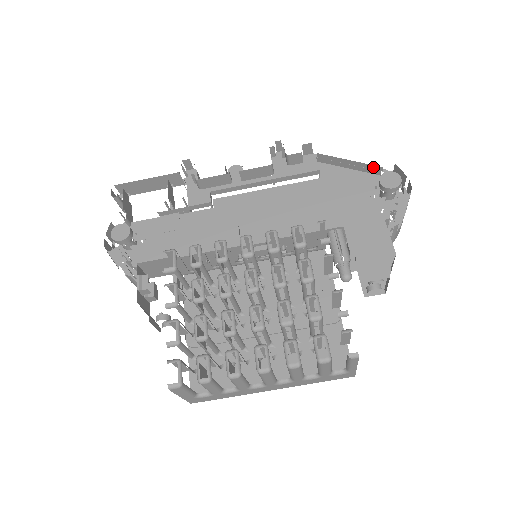
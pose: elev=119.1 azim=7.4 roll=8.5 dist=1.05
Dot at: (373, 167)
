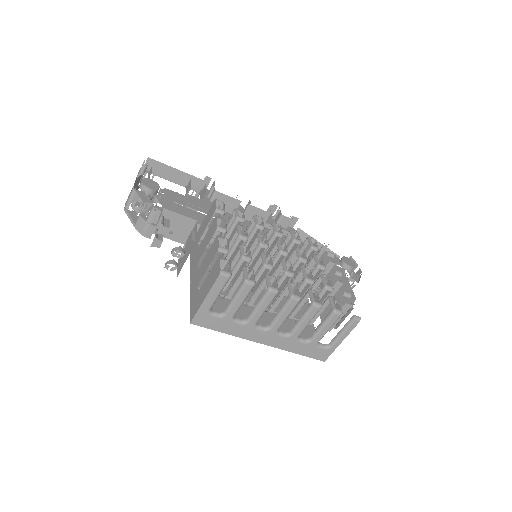
Dot at: occluded
